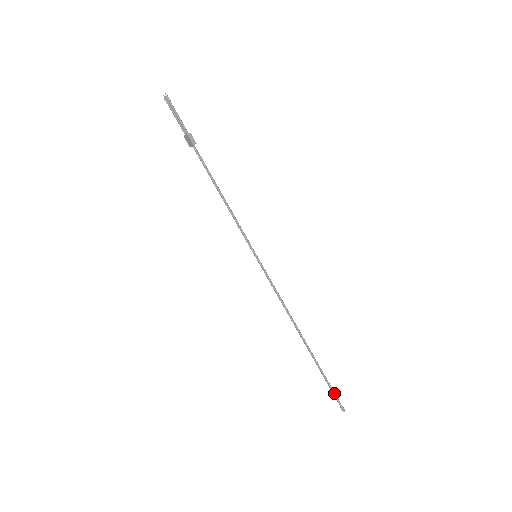
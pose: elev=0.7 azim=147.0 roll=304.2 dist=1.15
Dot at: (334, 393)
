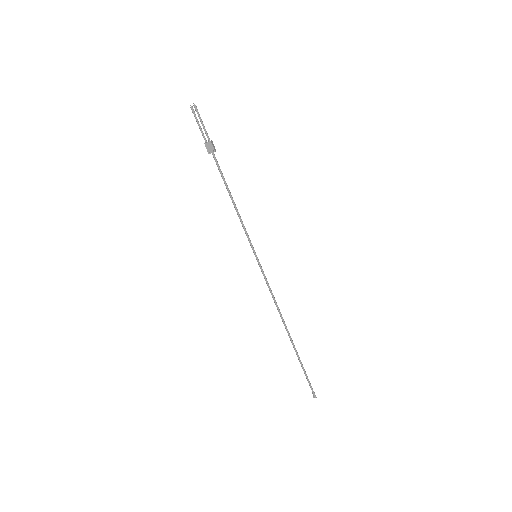
Dot at: (309, 381)
